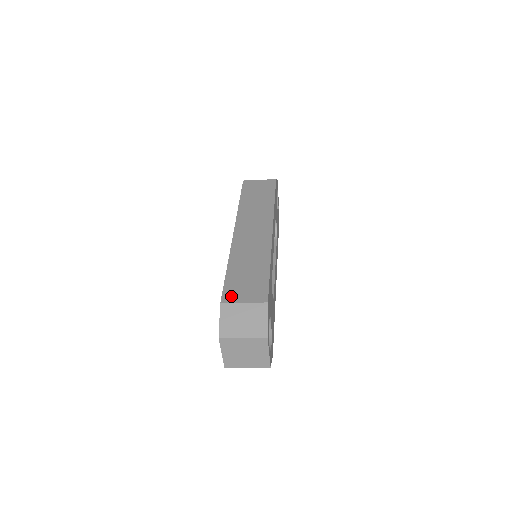
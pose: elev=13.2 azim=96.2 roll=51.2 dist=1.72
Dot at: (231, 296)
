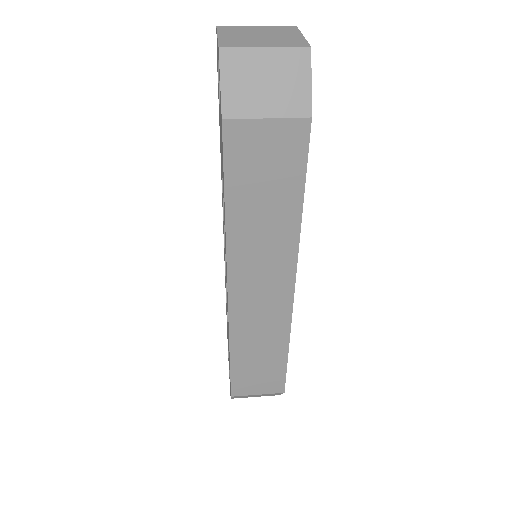
Dot at: (242, 390)
